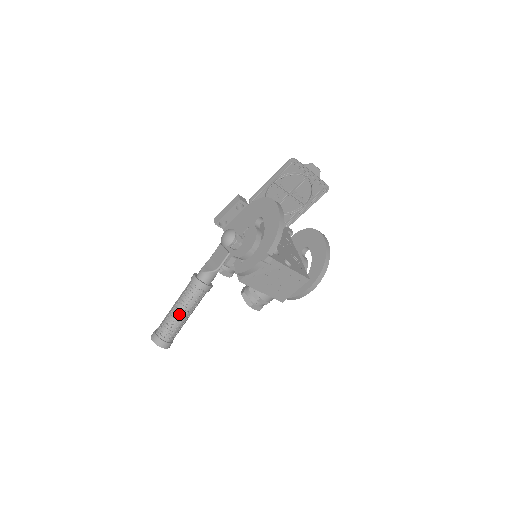
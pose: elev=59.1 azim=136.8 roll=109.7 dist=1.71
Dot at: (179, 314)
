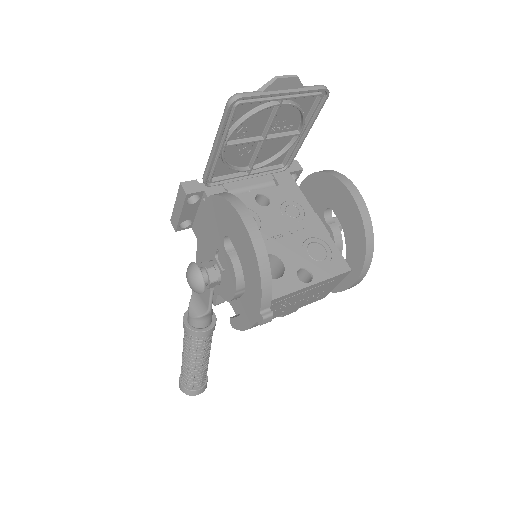
Dot at: (194, 365)
